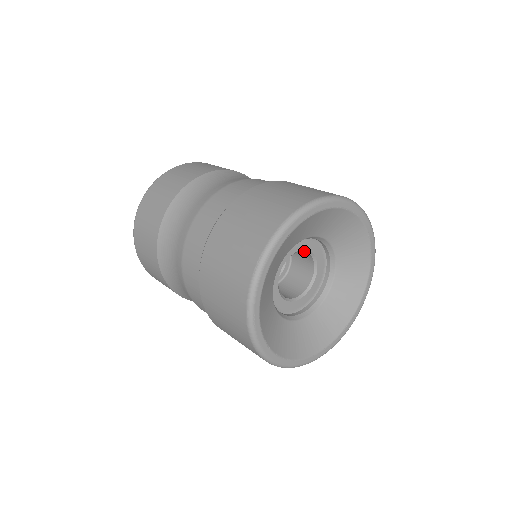
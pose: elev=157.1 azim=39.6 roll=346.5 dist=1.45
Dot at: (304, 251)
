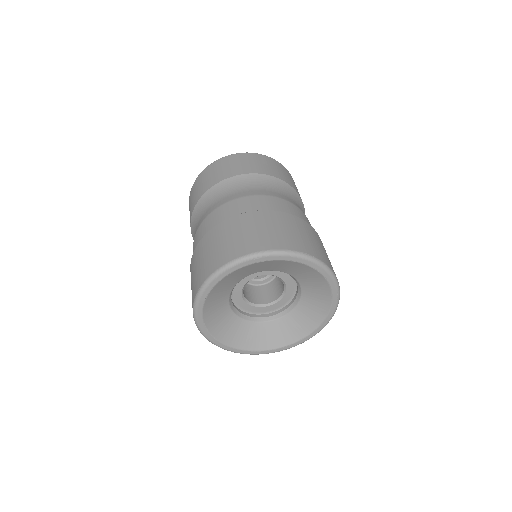
Dot at: occluded
